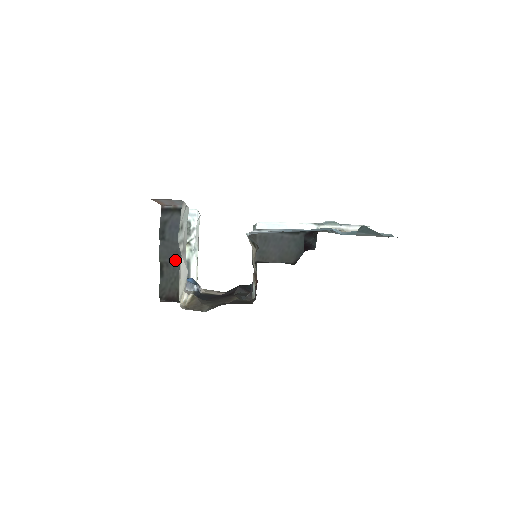
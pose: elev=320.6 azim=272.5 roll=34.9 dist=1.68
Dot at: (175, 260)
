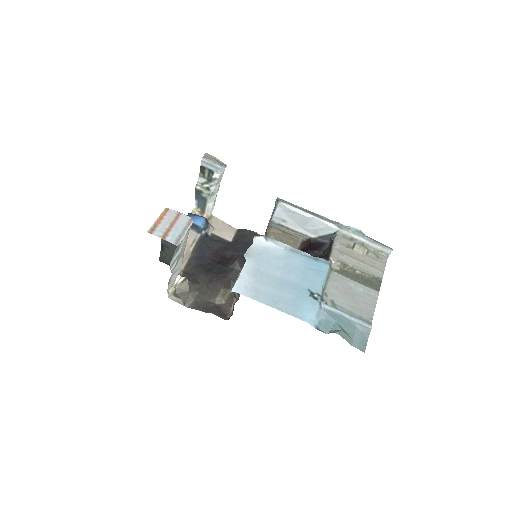
Dot at: (175, 248)
